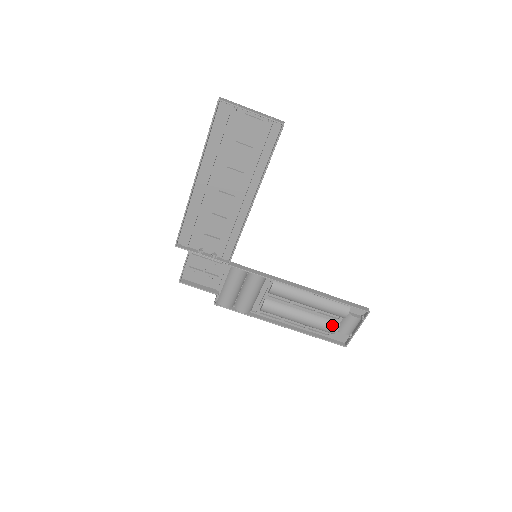
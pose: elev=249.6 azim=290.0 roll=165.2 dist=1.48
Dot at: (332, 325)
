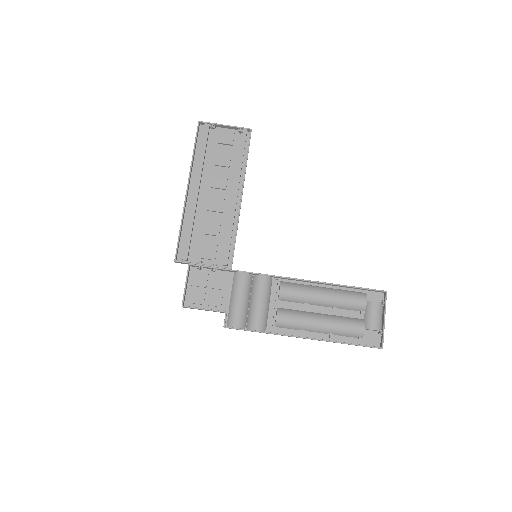
Dot at: (357, 322)
